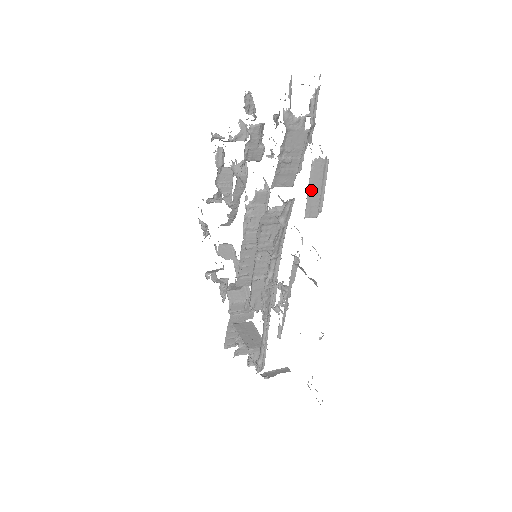
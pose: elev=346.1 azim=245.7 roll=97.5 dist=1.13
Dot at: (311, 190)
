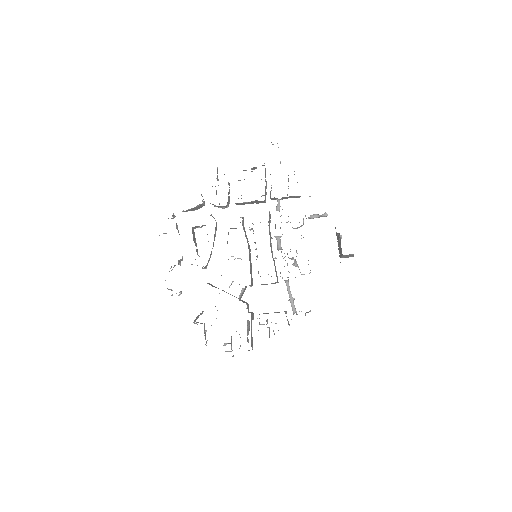
Dot at: occluded
